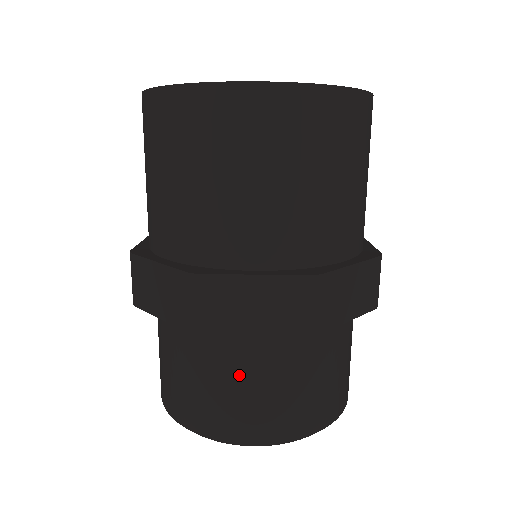
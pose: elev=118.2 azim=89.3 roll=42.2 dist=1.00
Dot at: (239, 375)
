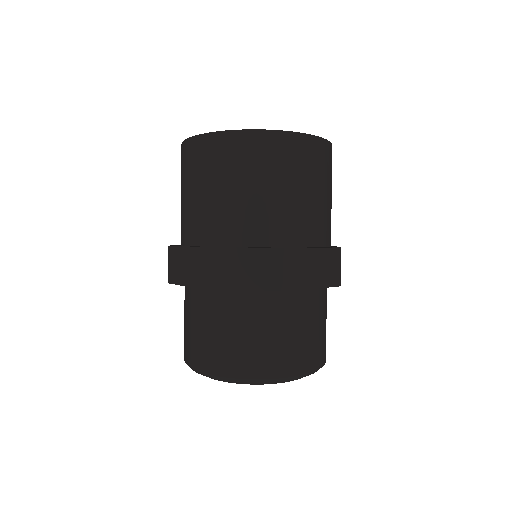
Dot at: (238, 324)
